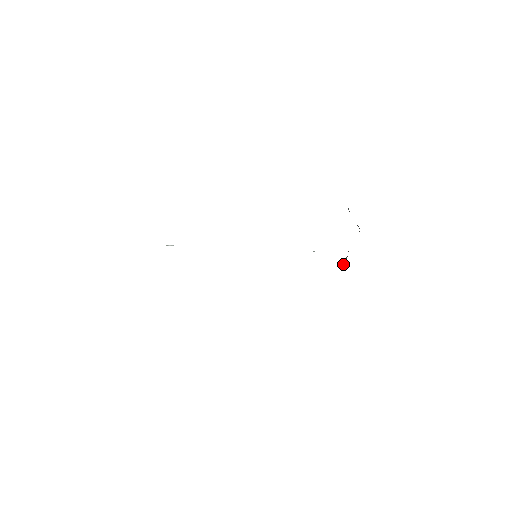
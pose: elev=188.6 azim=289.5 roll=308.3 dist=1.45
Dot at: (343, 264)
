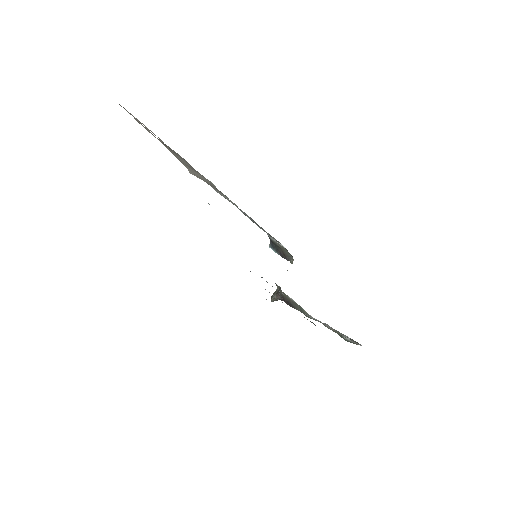
Dot at: (273, 300)
